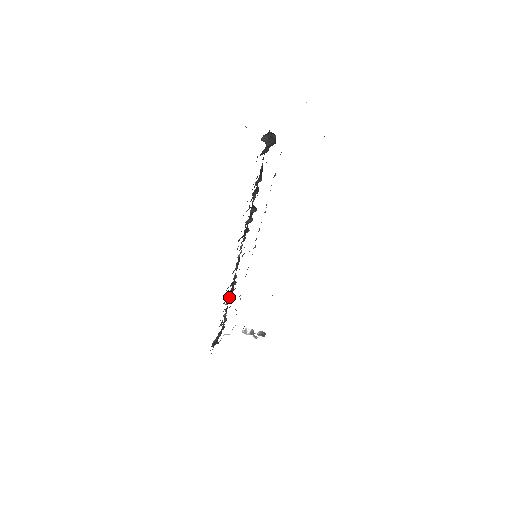
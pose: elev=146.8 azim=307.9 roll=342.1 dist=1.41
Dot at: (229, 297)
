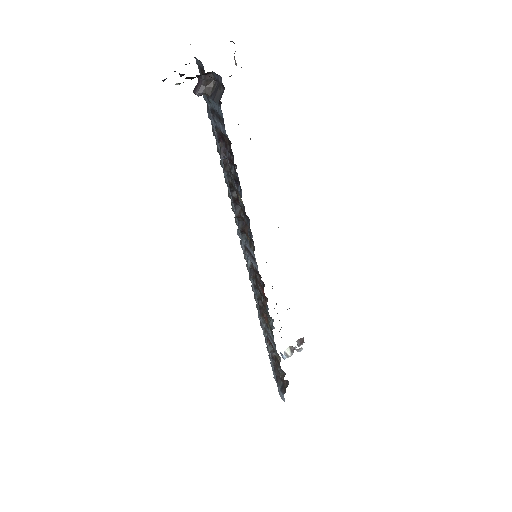
Dot at: occluded
